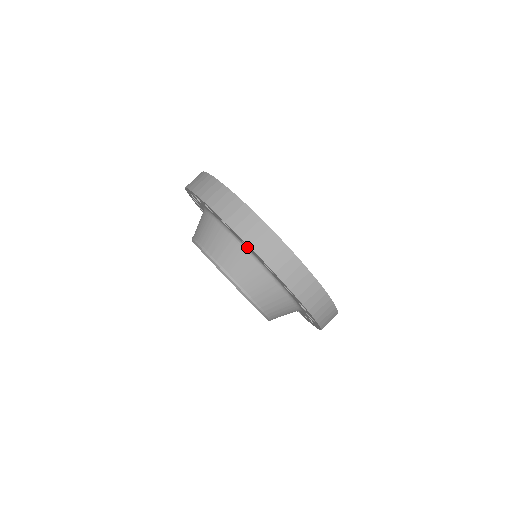
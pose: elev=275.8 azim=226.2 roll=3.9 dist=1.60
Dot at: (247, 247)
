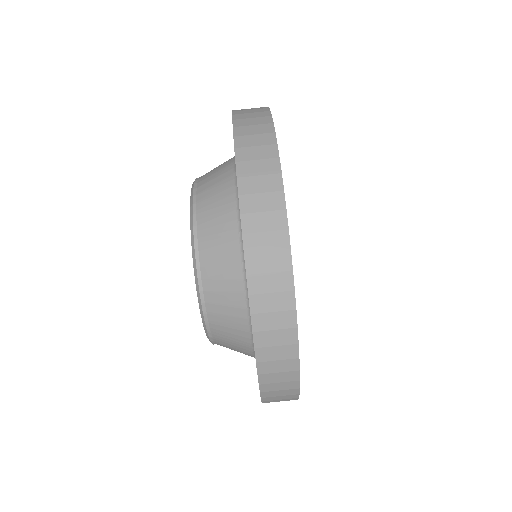
Dot at: occluded
